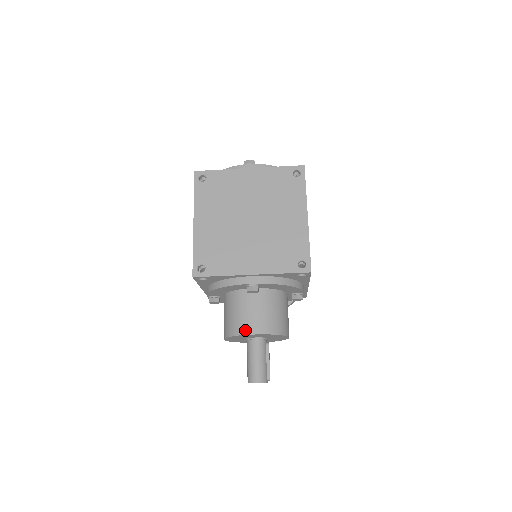
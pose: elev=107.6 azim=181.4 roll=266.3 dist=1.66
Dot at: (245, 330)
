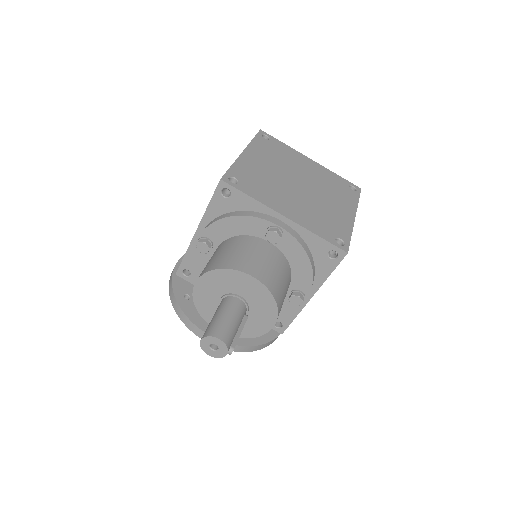
Dot at: (243, 267)
